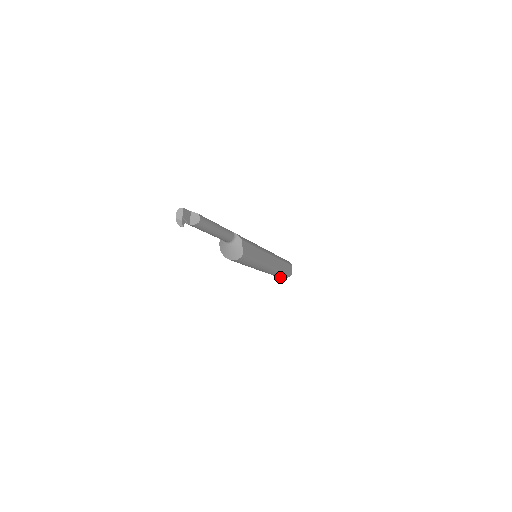
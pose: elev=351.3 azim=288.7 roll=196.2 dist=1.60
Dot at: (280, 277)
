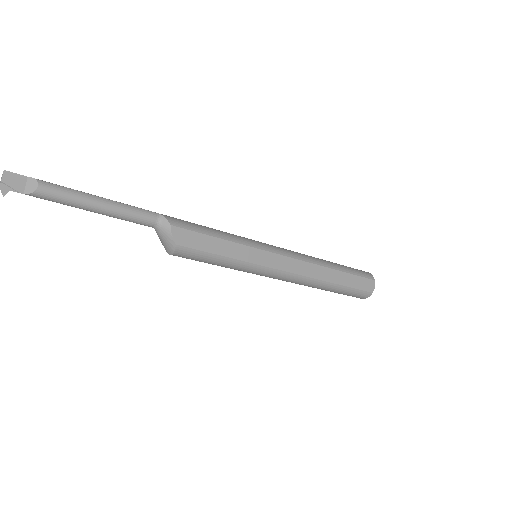
Dot at: (348, 295)
